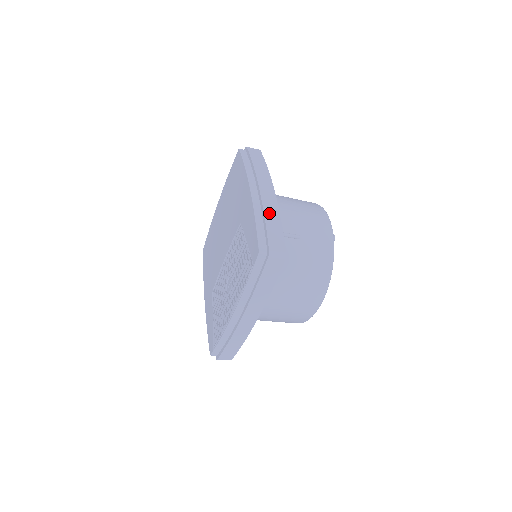
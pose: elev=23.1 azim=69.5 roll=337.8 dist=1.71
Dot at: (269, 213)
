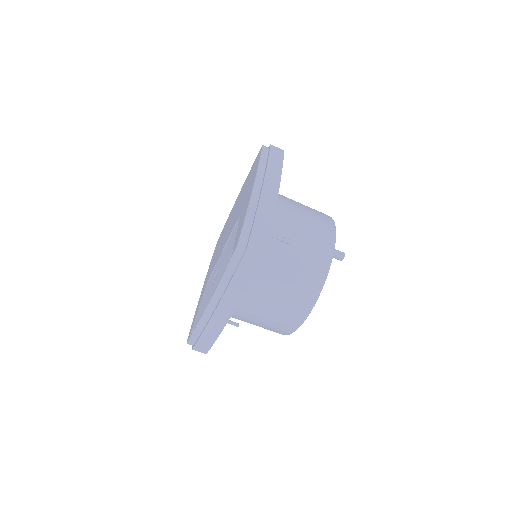
Dot at: (263, 210)
